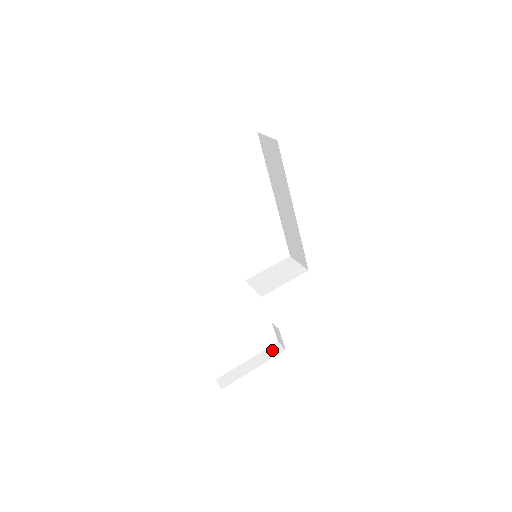
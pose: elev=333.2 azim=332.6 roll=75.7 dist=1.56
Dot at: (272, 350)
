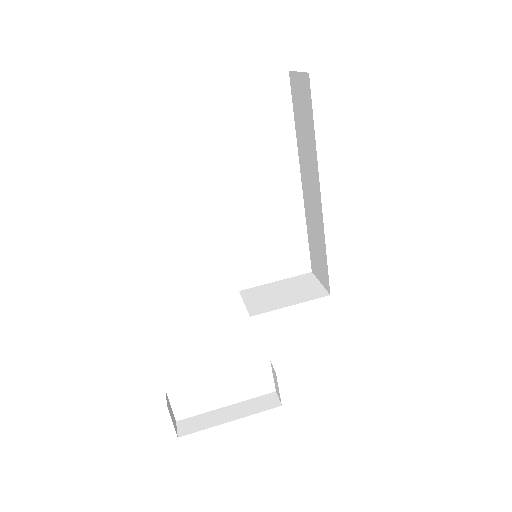
Dot at: (264, 400)
